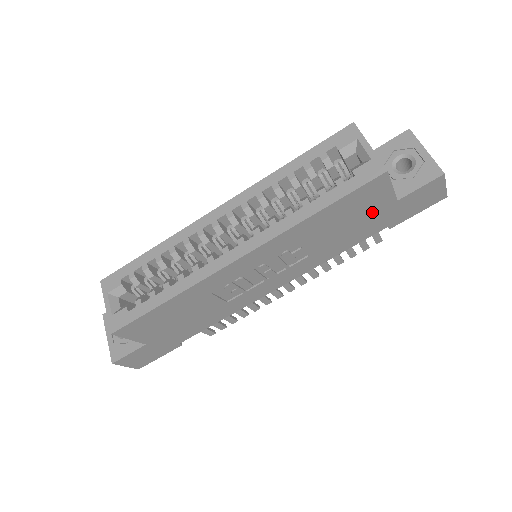
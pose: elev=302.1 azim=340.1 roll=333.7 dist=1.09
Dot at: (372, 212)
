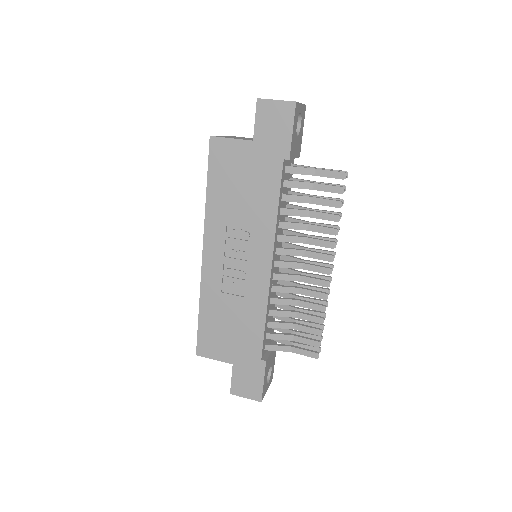
Dot at: (247, 162)
